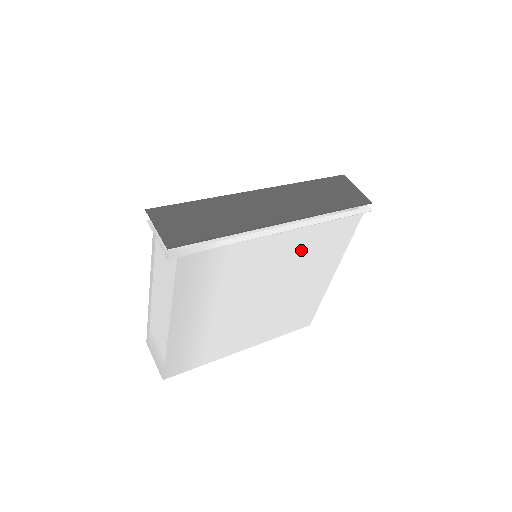
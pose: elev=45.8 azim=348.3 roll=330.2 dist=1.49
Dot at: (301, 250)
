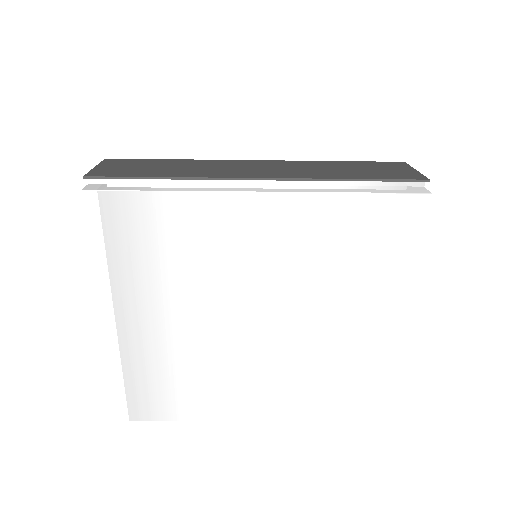
Dot at: (307, 242)
